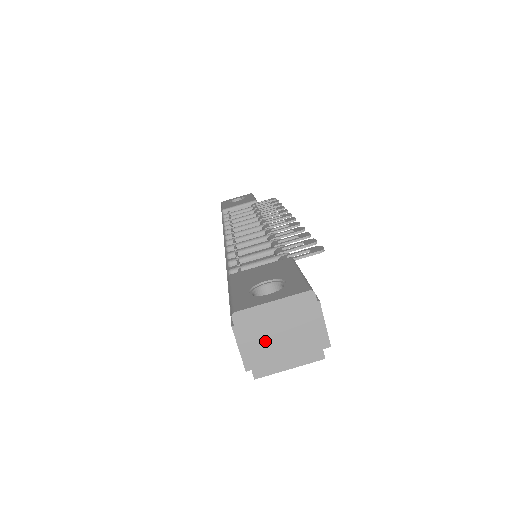
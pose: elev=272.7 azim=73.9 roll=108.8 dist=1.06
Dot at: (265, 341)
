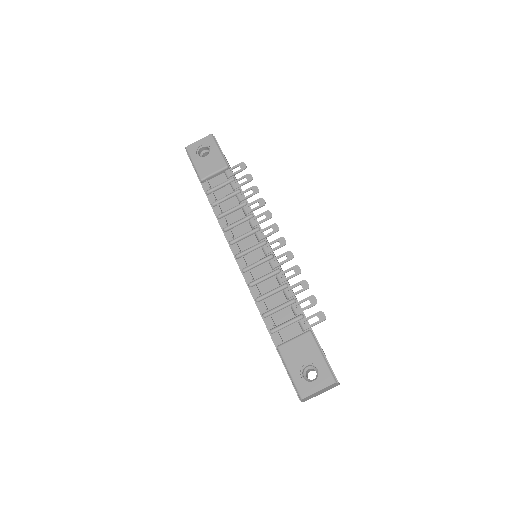
Dot at: (313, 396)
